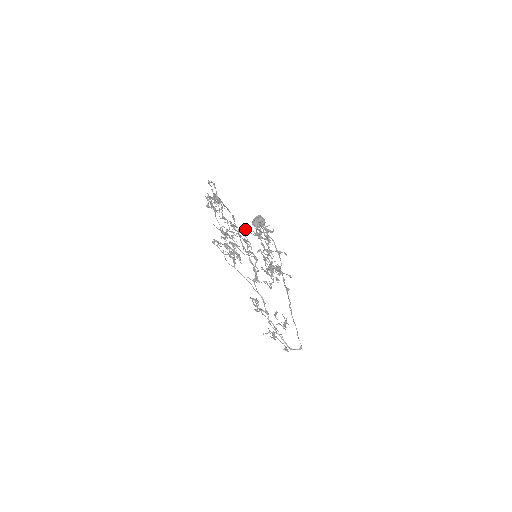
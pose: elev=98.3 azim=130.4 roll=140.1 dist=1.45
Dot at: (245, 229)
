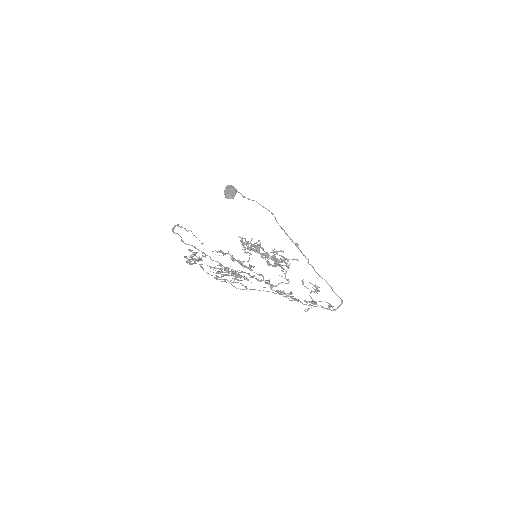
Dot at: occluded
